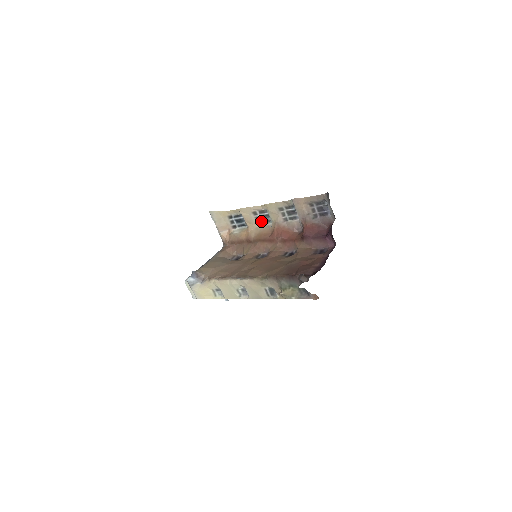
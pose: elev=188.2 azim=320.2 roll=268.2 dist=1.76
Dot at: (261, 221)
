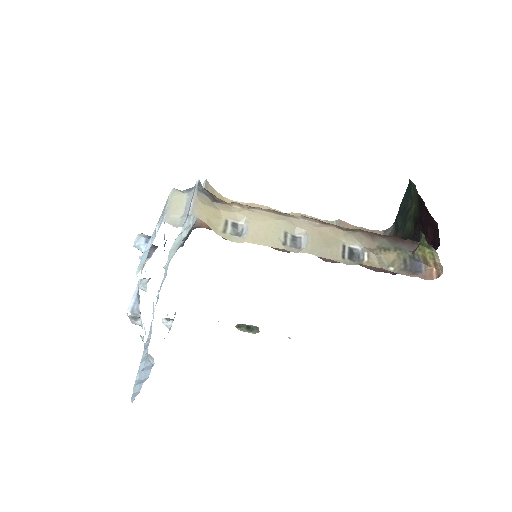
Dot at: occluded
